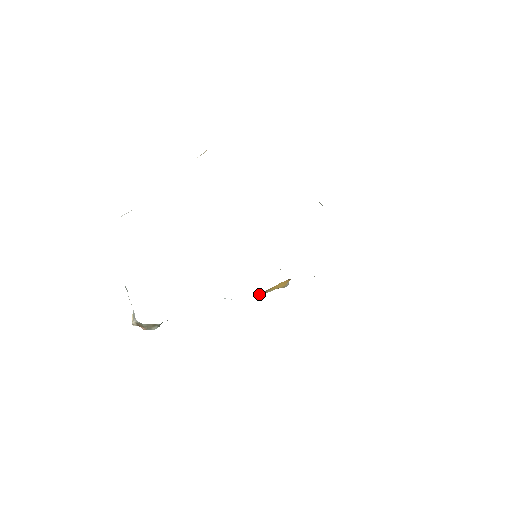
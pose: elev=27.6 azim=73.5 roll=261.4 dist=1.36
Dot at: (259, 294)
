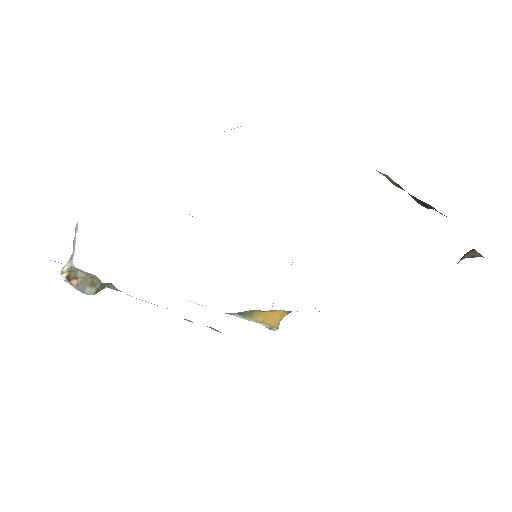
Dot at: (244, 312)
